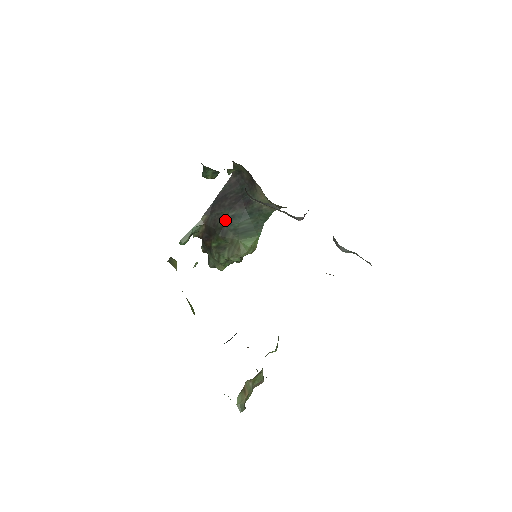
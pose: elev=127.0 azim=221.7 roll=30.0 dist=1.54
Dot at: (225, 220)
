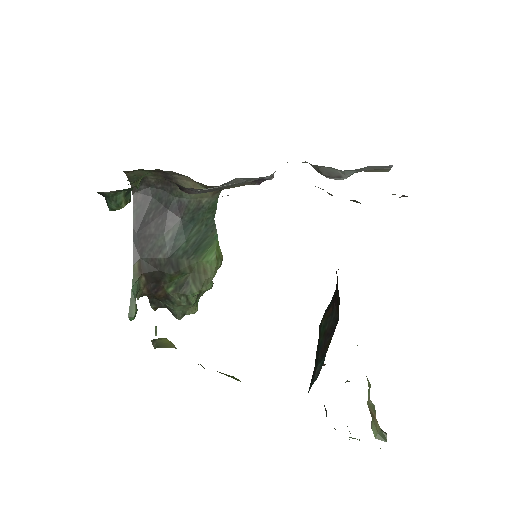
Dot at: (166, 250)
